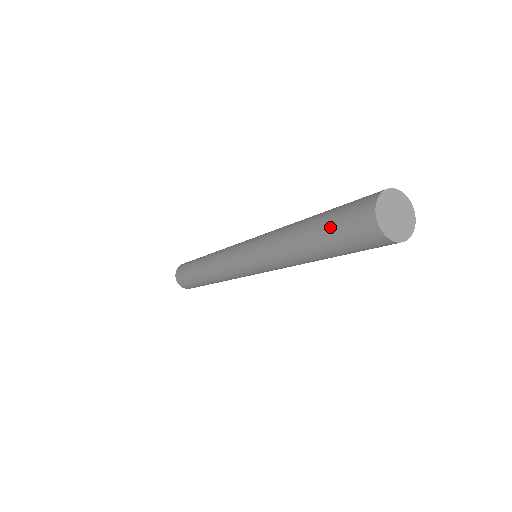
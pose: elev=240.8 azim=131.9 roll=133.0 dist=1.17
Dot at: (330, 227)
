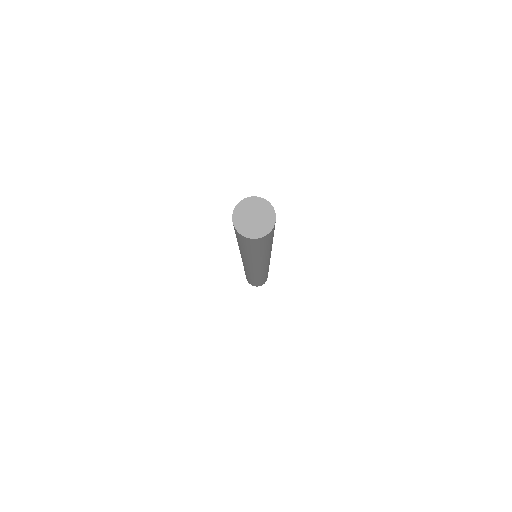
Dot at: (239, 241)
